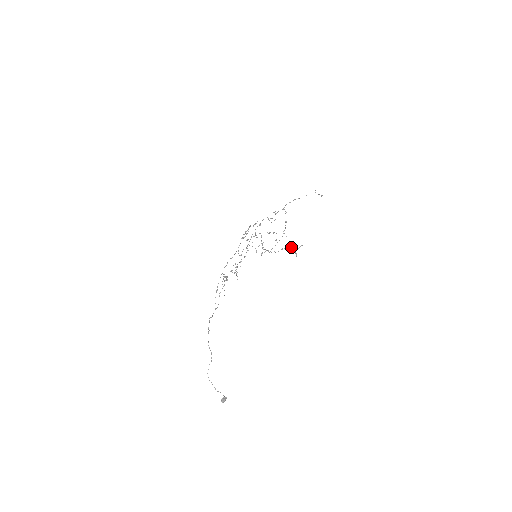
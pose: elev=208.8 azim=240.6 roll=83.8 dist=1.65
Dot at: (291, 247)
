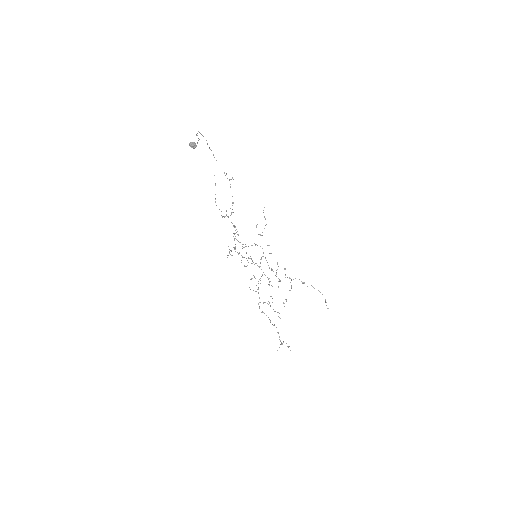
Dot at: occluded
